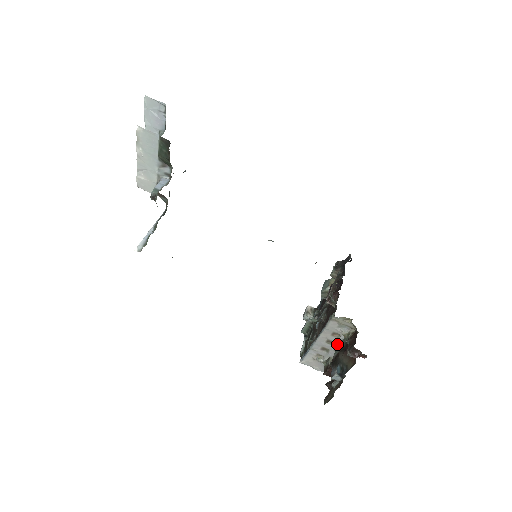
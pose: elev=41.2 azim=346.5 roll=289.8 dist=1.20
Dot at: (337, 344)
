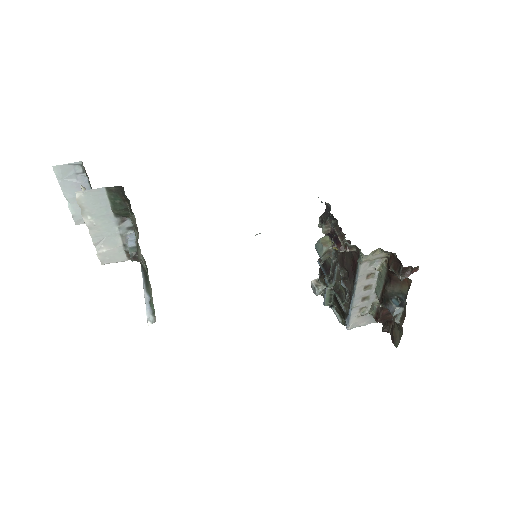
Dot at: (374, 284)
